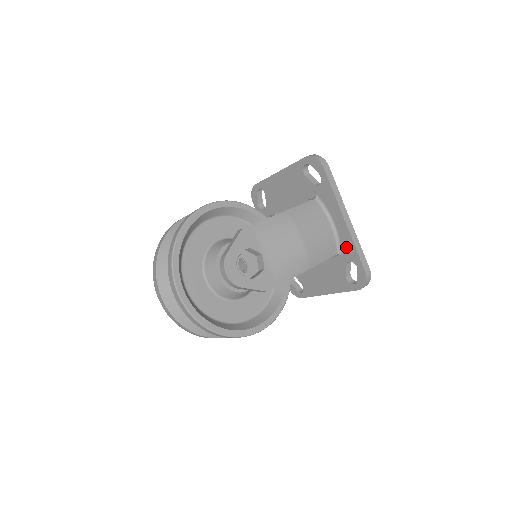
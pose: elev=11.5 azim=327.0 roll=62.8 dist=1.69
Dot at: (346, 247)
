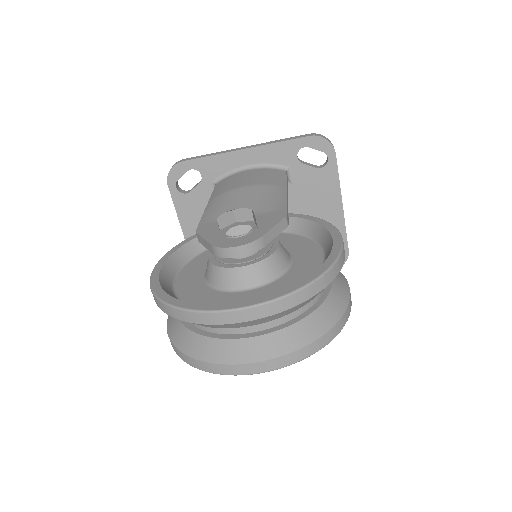
Dot at: (278, 156)
